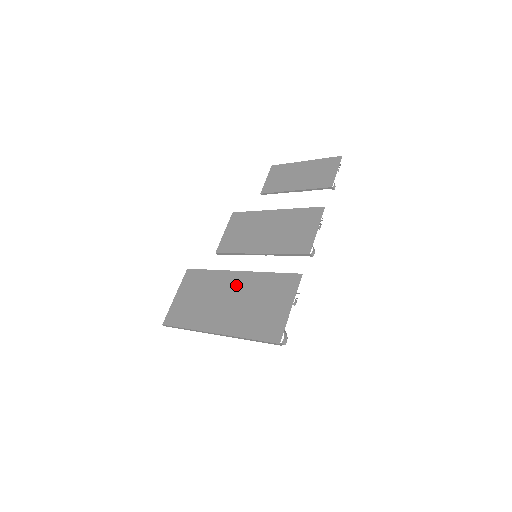
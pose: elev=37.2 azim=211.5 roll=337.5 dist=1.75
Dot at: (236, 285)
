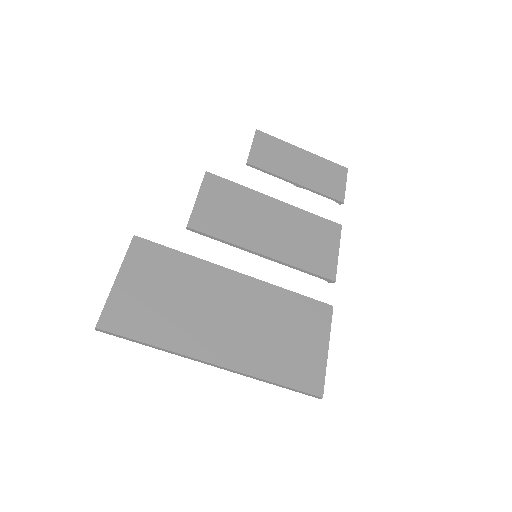
Dot at: (239, 294)
